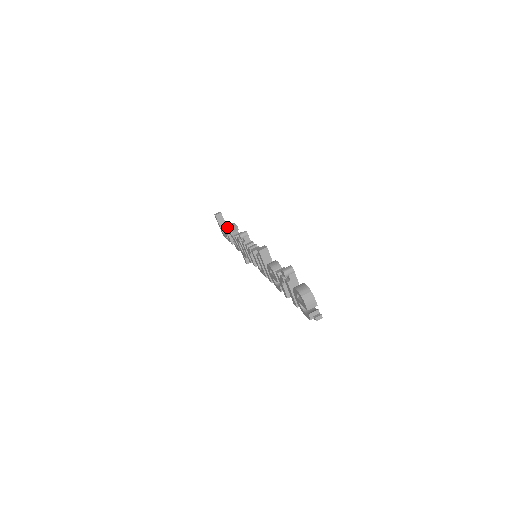
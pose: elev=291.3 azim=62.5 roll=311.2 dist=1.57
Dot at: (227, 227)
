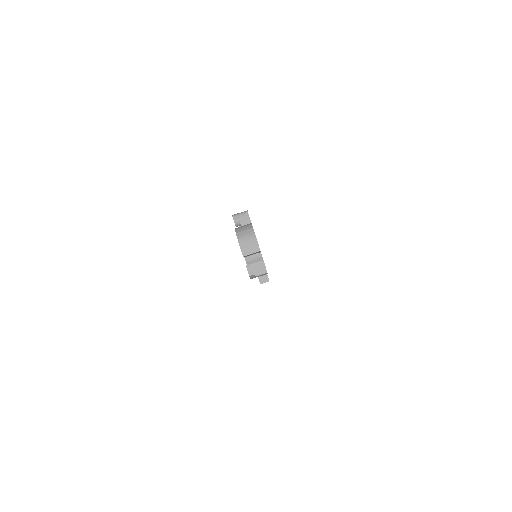
Dot at: occluded
